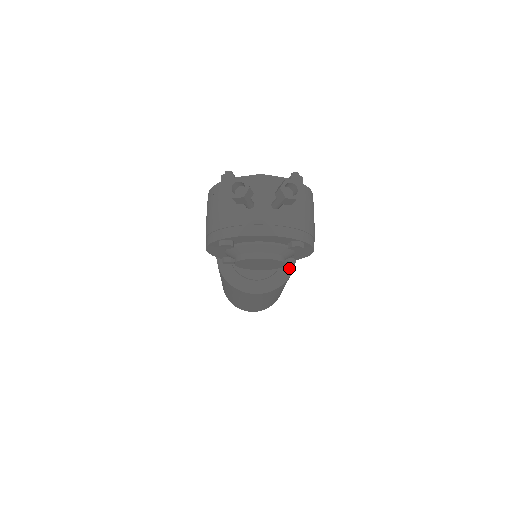
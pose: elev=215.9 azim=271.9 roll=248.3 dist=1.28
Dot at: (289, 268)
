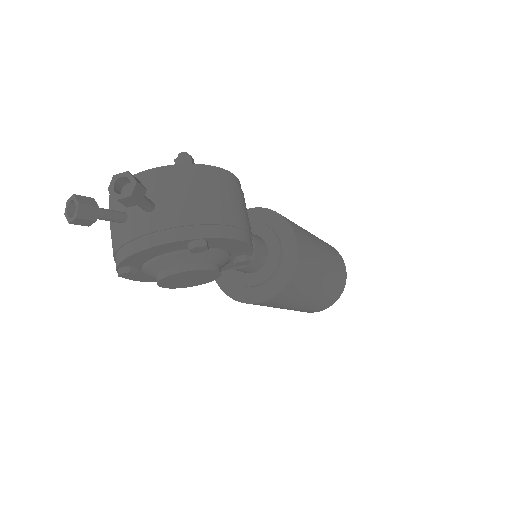
Dot at: (292, 259)
